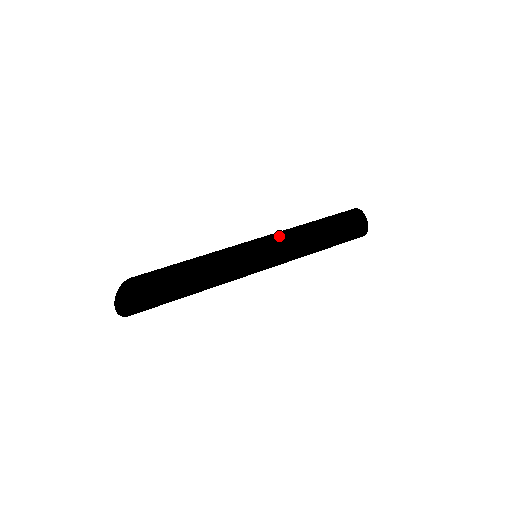
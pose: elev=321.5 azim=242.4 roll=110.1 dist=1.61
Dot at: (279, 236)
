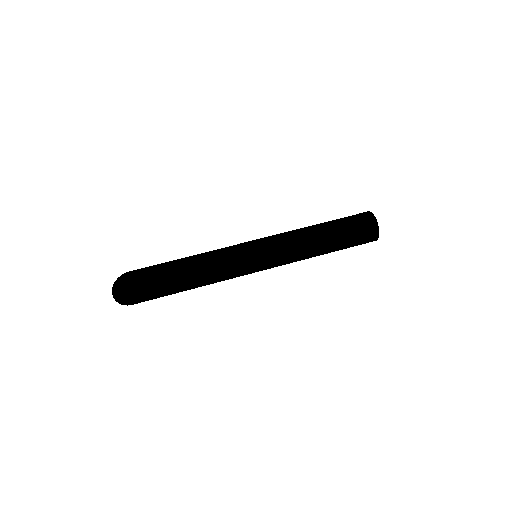
Dot at: (278, 236)
